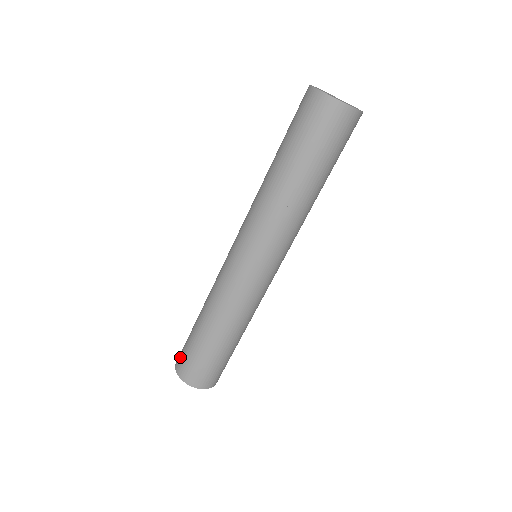
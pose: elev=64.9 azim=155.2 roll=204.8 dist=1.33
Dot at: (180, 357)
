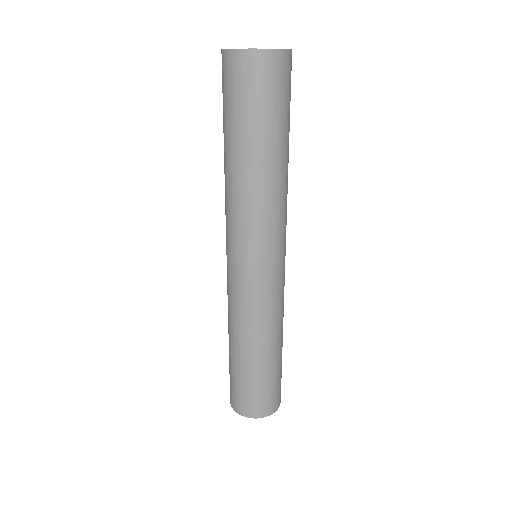
Dot at: (236, 400)
